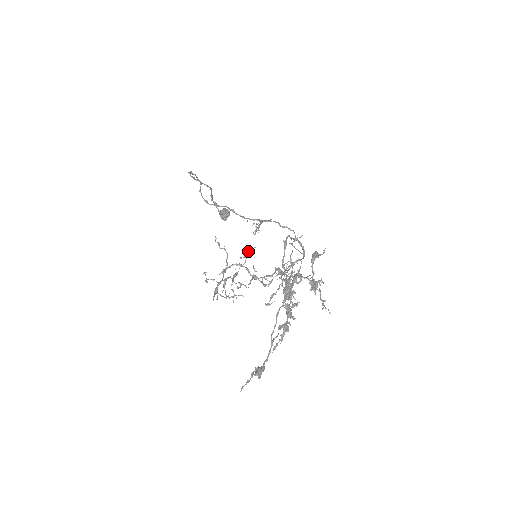
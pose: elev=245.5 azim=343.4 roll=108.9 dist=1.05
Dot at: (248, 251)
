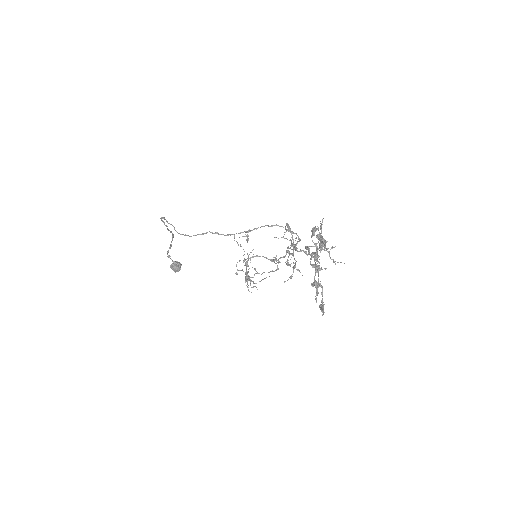
Dot at: (250, 252)
